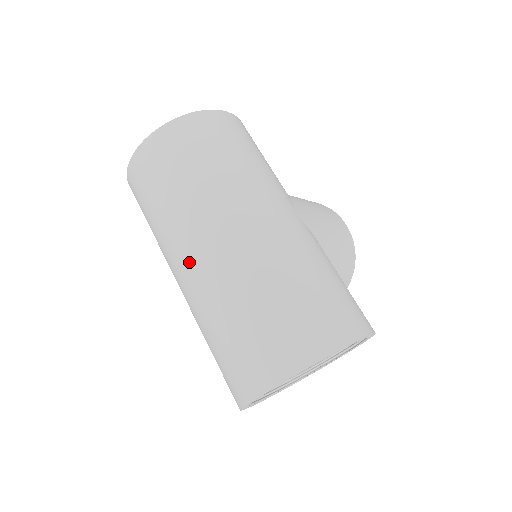
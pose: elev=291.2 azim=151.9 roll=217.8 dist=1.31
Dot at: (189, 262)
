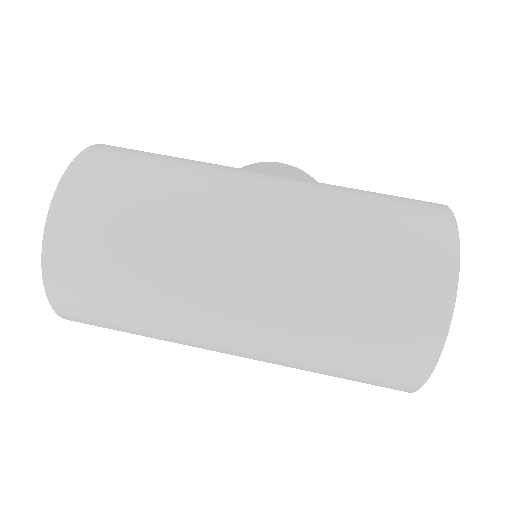
Dot at: (233, 313)
